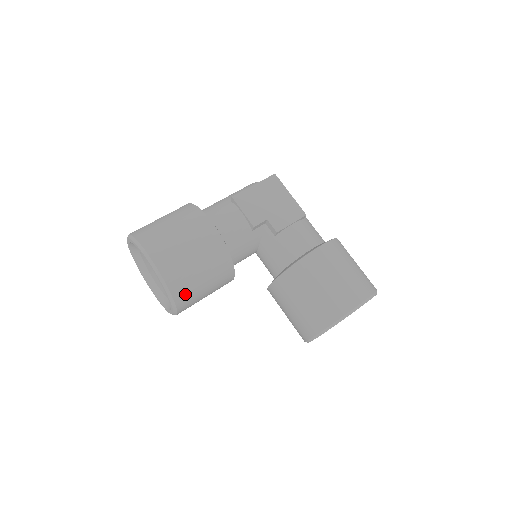
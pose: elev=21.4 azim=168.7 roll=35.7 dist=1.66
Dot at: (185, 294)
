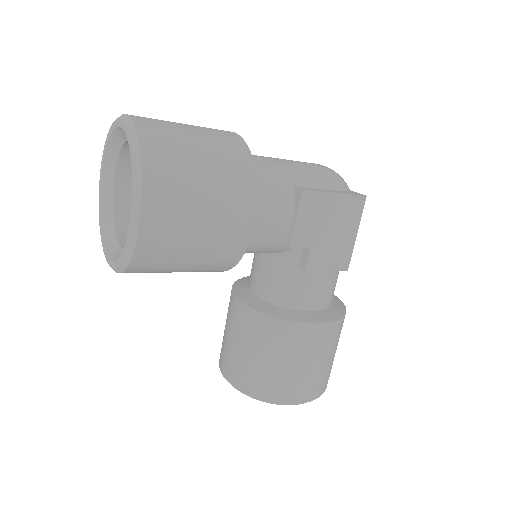
Dot at: (144, 271)
